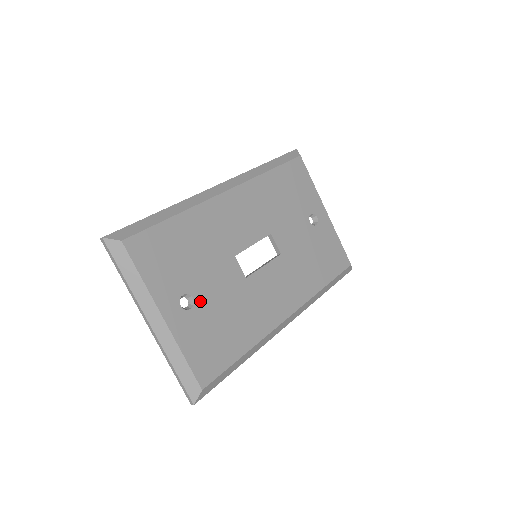
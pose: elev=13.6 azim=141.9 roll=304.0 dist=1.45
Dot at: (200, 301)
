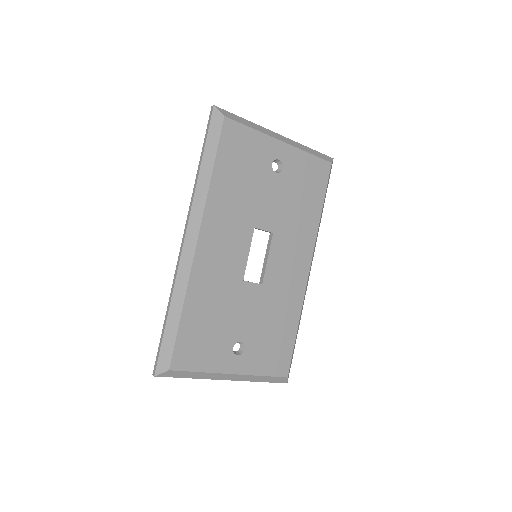
Dot at: (246, 337)
